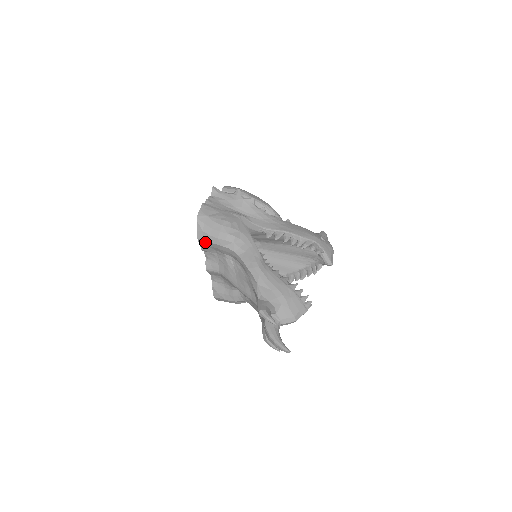
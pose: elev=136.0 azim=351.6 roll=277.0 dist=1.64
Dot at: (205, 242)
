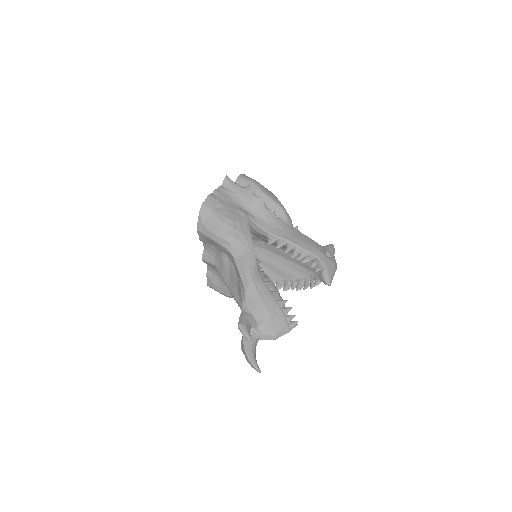
Dot at: (204, 235)
